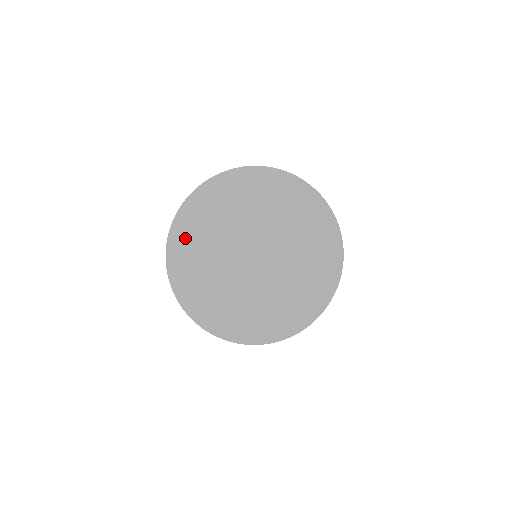
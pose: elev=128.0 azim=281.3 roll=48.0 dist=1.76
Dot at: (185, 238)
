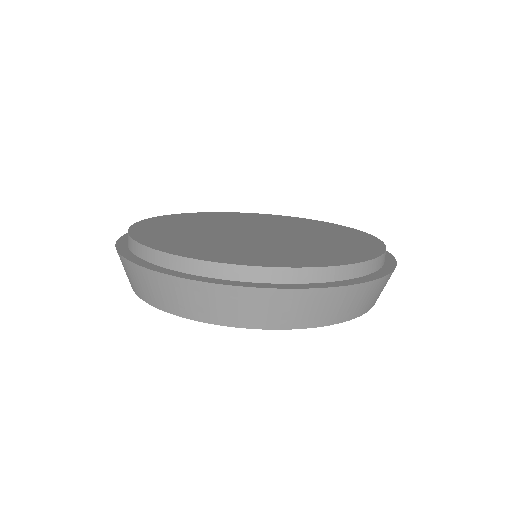
Dot at: (191, 215)
